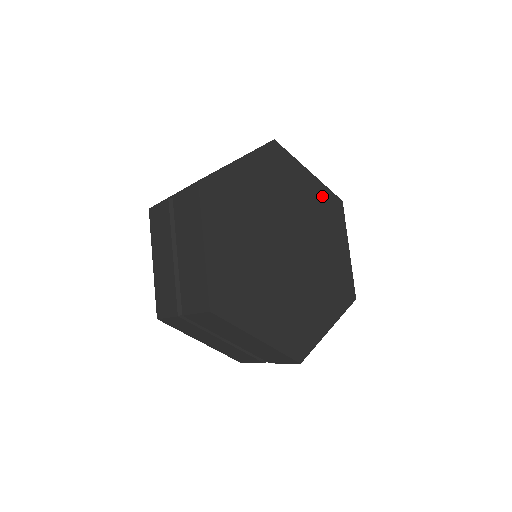
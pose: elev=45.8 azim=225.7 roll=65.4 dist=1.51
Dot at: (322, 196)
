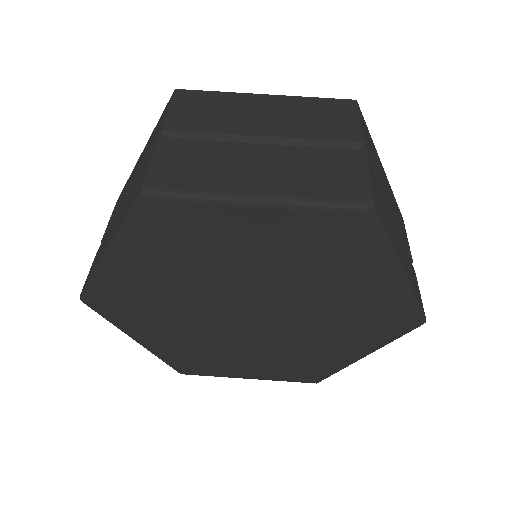
Dot at: occluded
